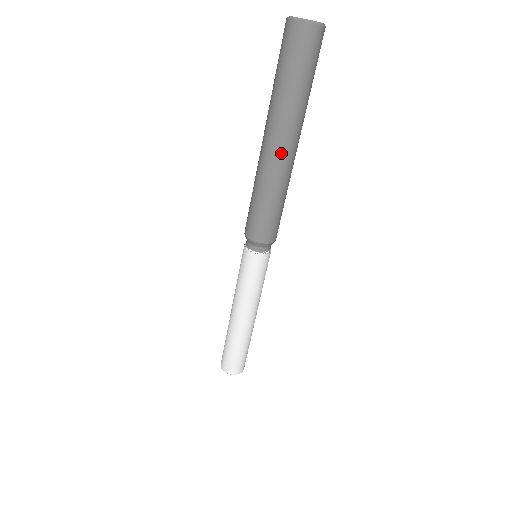
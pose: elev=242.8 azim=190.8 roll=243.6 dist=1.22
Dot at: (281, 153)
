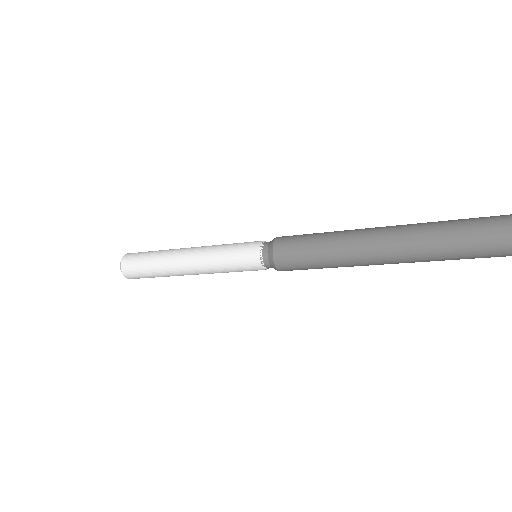
Dot at: (375, 258)
